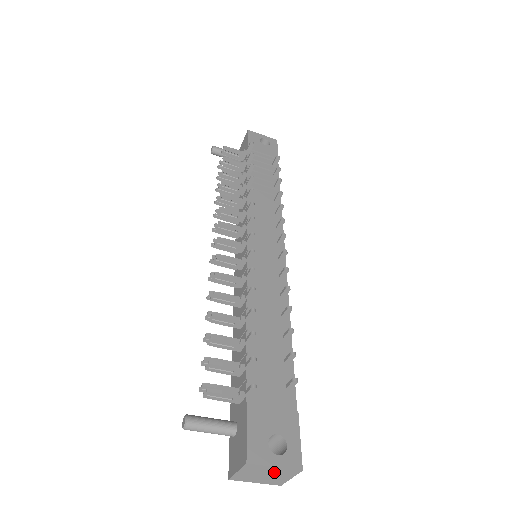
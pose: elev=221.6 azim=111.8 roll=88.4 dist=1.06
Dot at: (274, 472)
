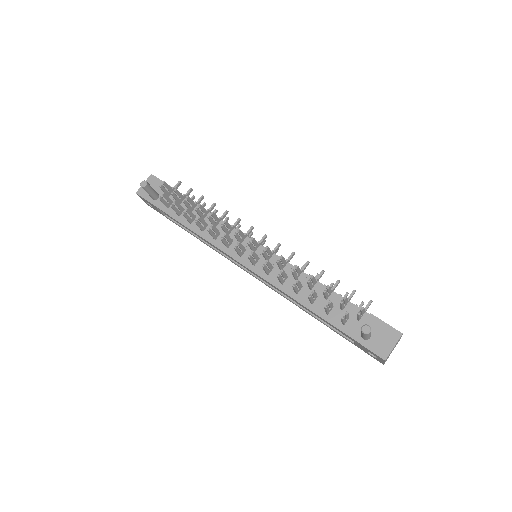
Dot at: (396, 344)
